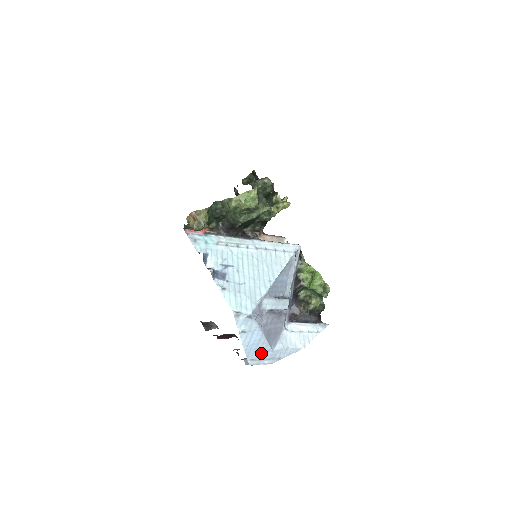
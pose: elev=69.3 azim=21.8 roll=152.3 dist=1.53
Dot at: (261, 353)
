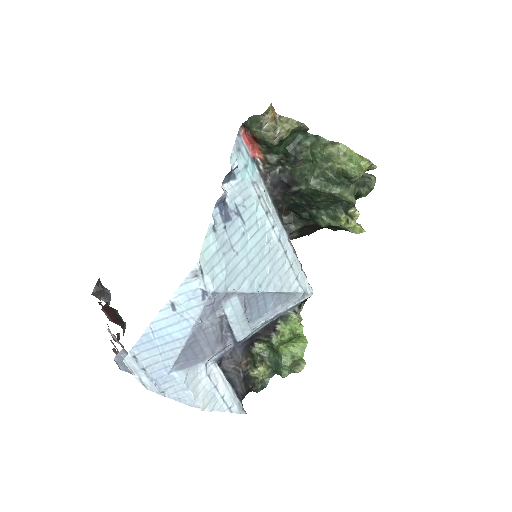
Dot at: (154, 360)
